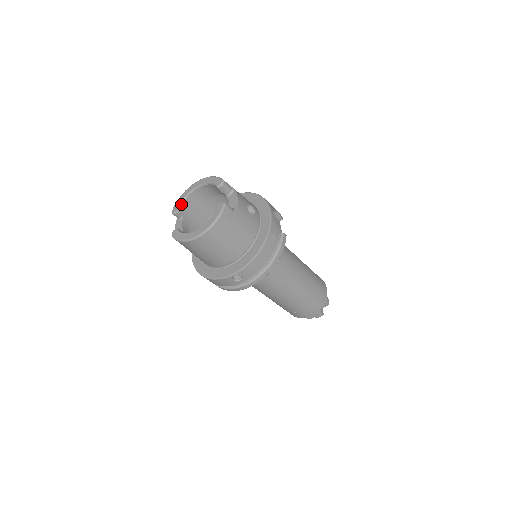
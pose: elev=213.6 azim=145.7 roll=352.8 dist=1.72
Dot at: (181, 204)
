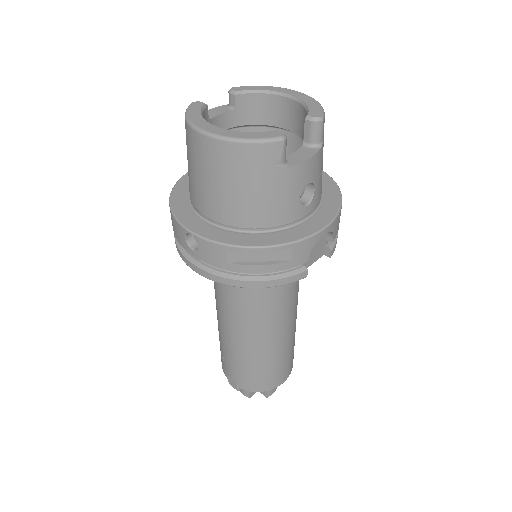
Dot at: (251, 92)
